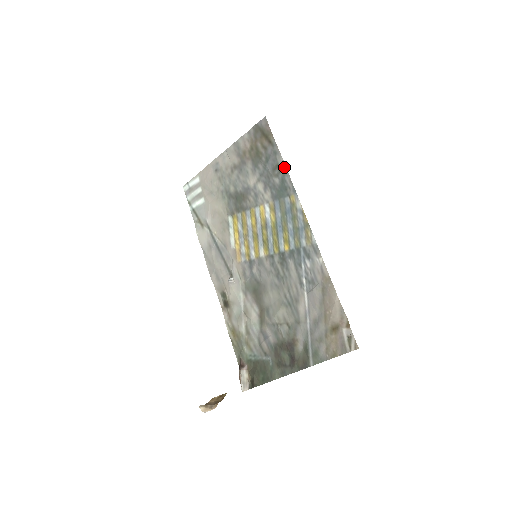
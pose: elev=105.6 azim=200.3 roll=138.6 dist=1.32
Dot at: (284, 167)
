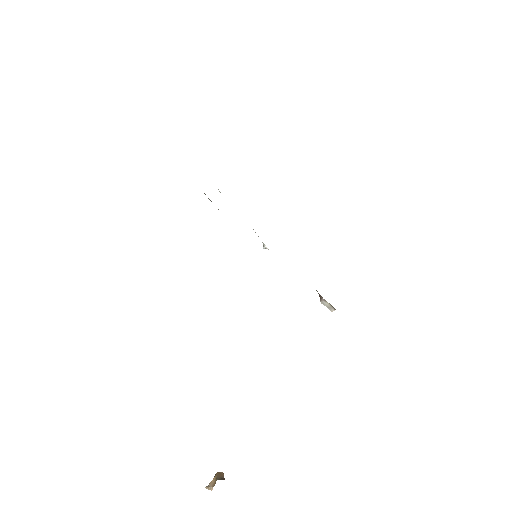
Dot at: occluded
